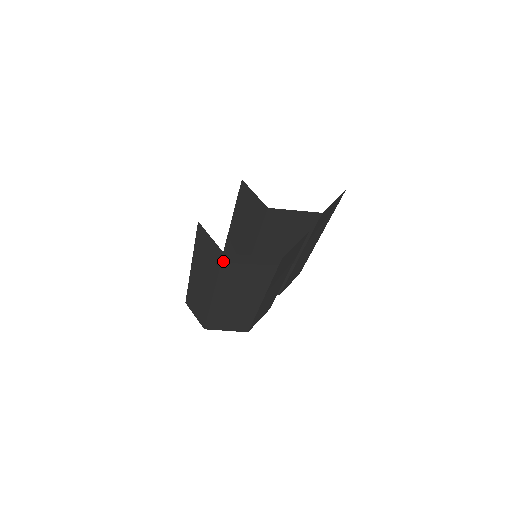
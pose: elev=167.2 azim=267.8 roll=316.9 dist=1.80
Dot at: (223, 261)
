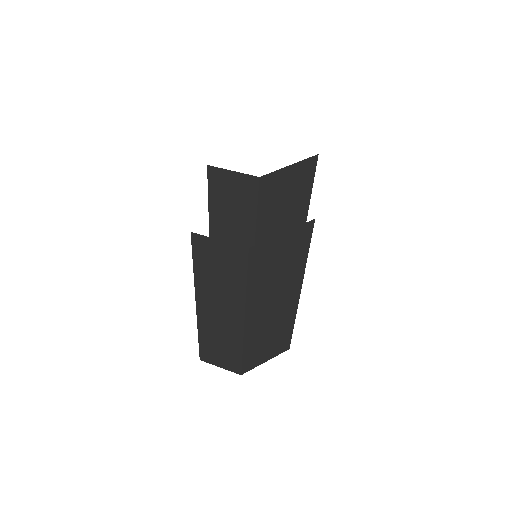
Dot at: (249, 261)
